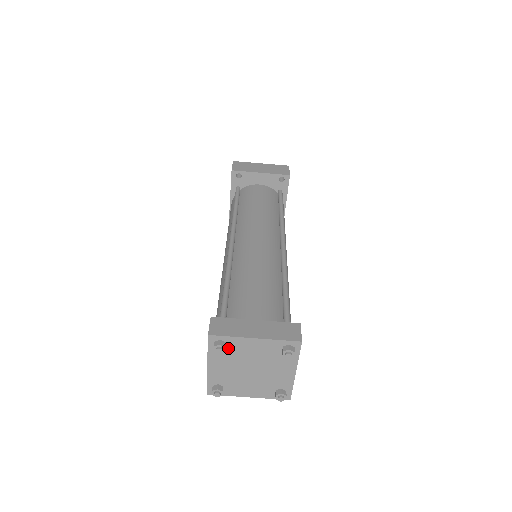
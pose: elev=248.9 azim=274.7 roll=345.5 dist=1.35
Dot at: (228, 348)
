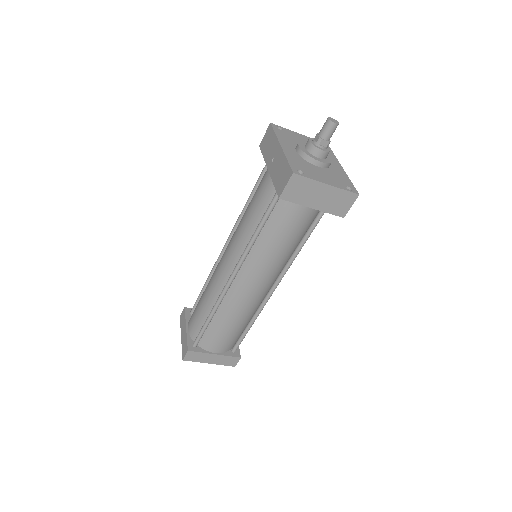
Dot at: occluded
